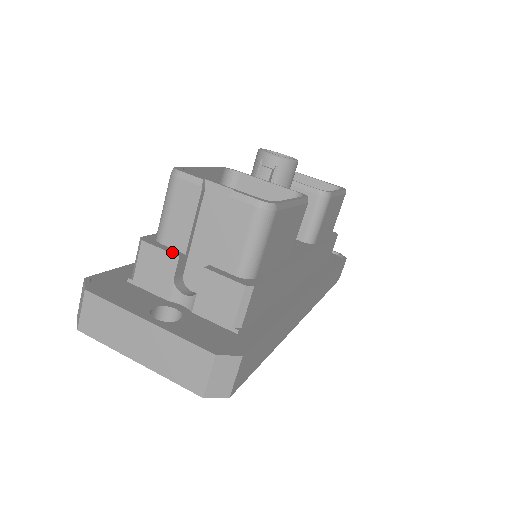
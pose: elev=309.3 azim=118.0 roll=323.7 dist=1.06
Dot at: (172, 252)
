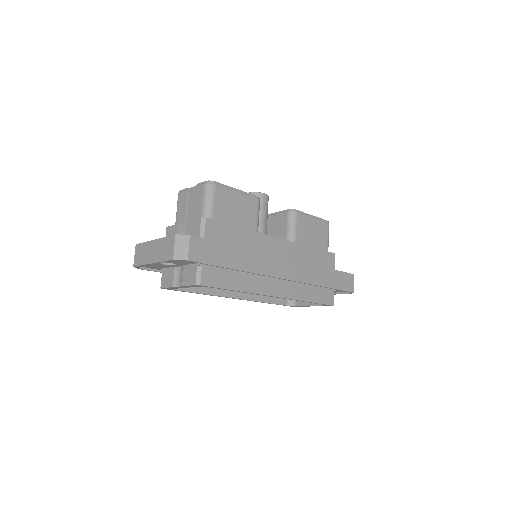
Dot at: (177, 224)
